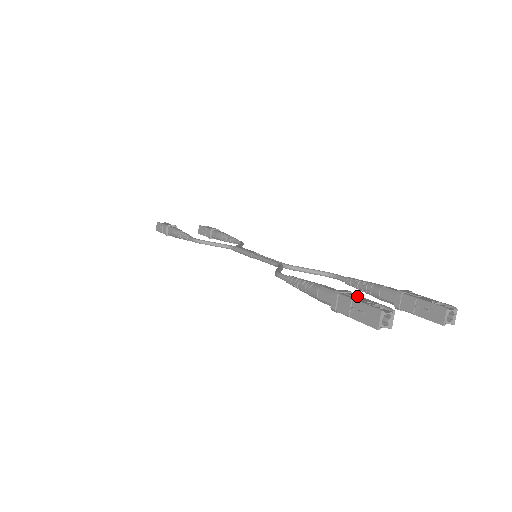
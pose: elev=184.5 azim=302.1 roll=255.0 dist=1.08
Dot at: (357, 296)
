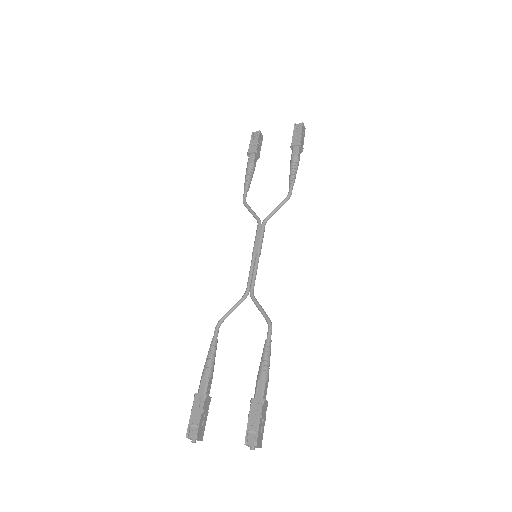
Dot at: (198, 408)
